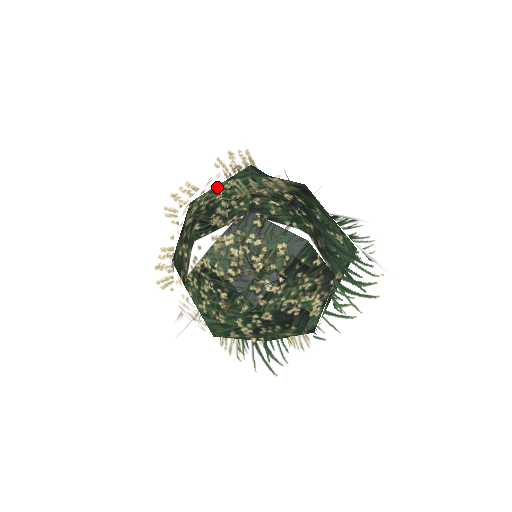
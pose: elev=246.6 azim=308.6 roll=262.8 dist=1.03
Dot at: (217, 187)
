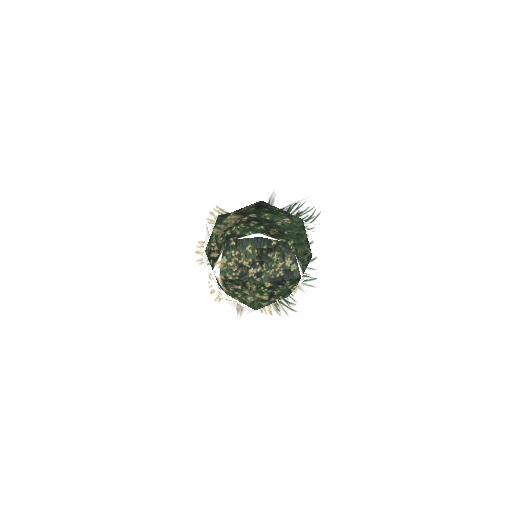
Dot at: (208, 237)
